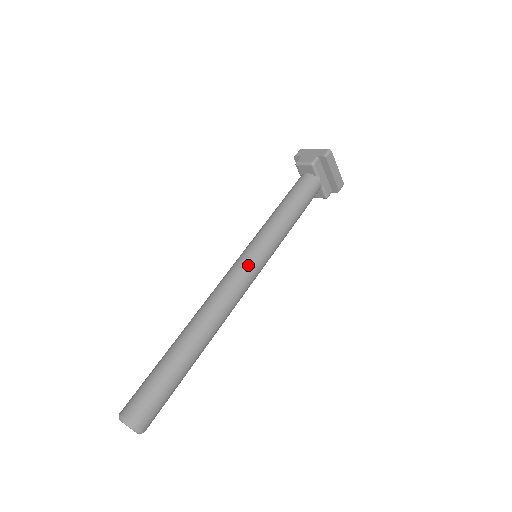
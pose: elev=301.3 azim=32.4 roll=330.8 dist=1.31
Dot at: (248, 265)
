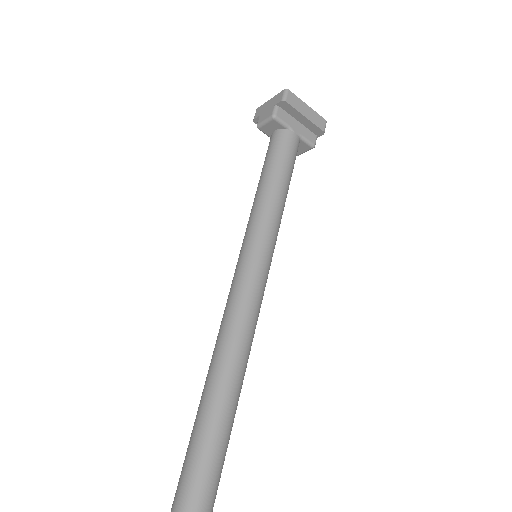
Dot at: (248, 272)
